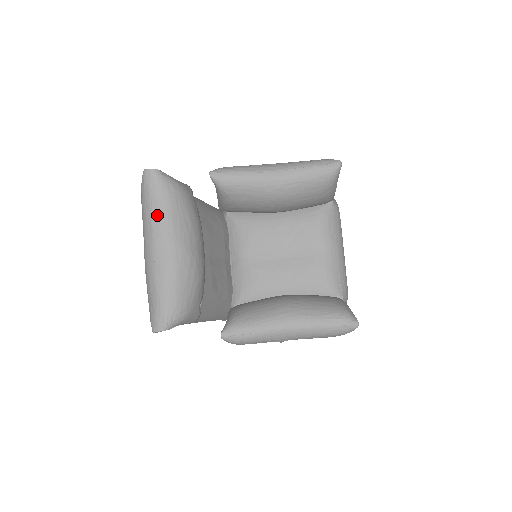
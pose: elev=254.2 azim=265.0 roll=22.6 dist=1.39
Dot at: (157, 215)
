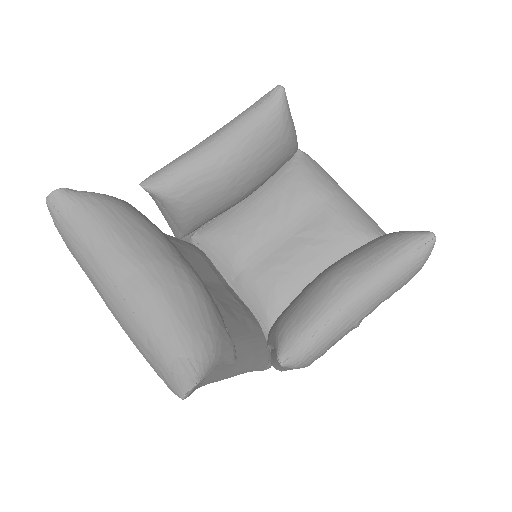
Dot at: (95, 242)
